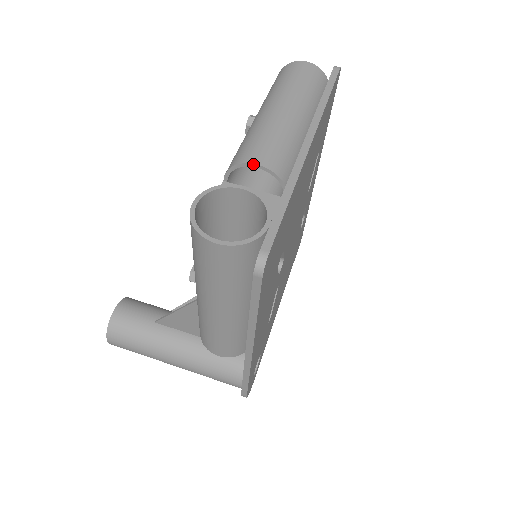
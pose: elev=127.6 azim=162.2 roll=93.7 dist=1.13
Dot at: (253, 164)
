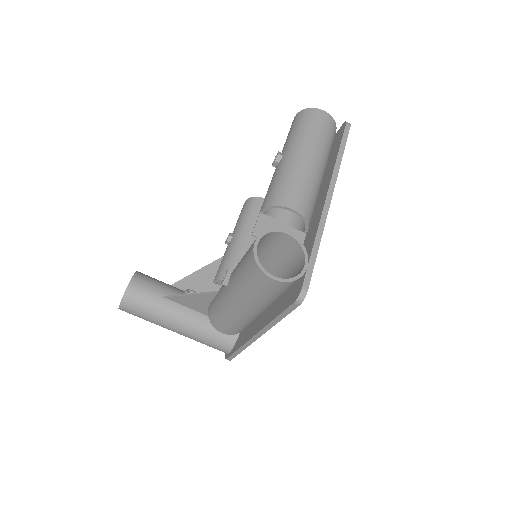
Dot at: (290, 209)
